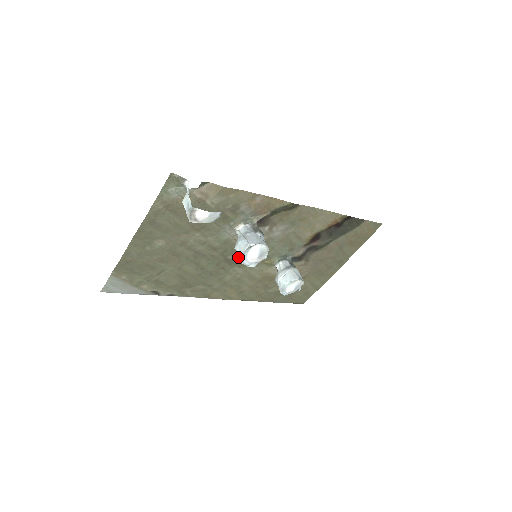
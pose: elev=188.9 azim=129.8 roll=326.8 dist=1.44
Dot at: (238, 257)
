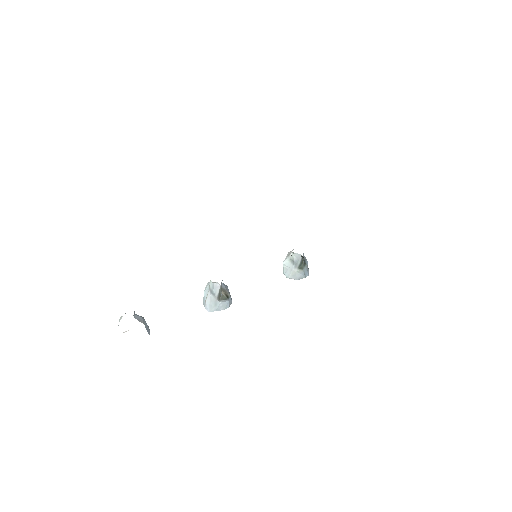
Dot at: occluded
